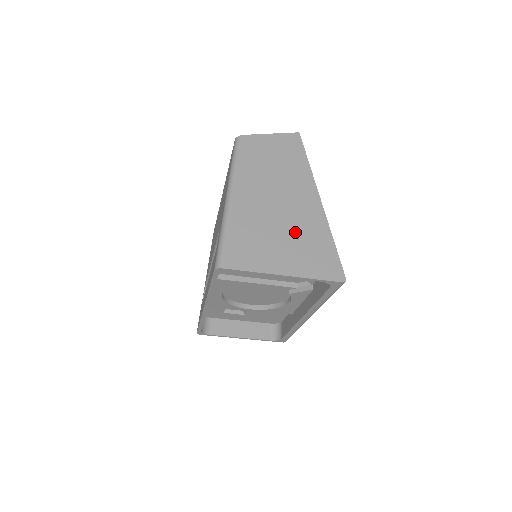
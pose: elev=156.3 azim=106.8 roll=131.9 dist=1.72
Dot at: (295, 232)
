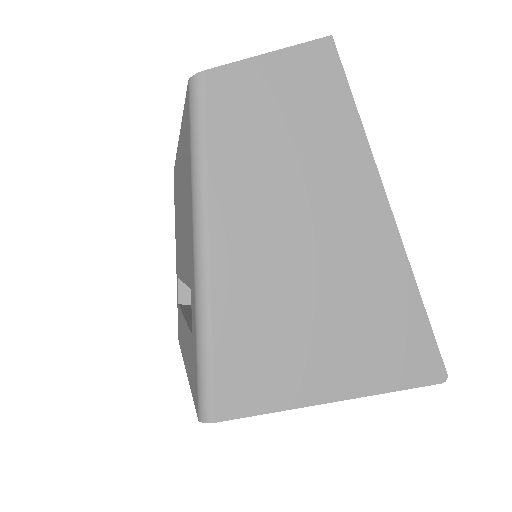
Dot at: (347, 300)
